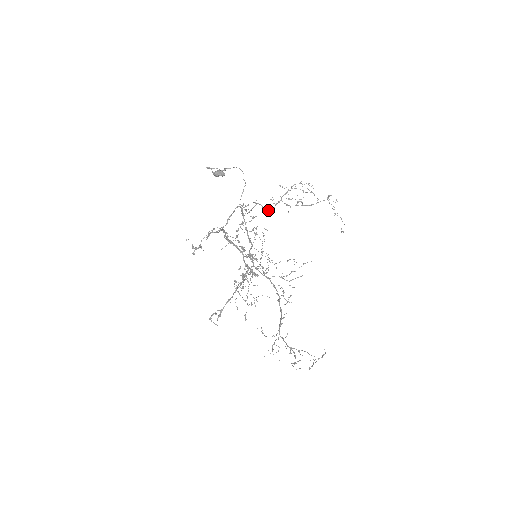
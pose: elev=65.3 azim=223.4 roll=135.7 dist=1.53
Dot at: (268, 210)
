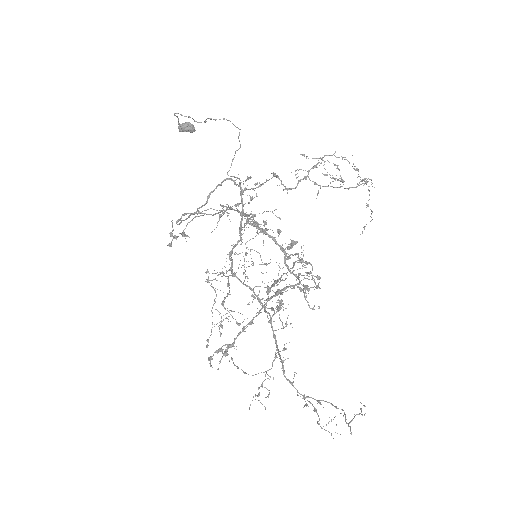
Dot at: (288, 188)
